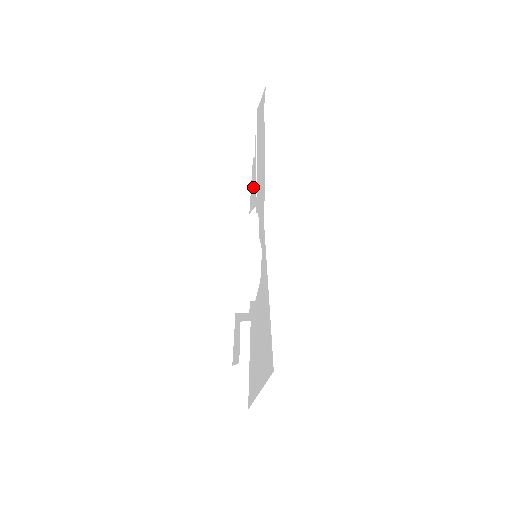
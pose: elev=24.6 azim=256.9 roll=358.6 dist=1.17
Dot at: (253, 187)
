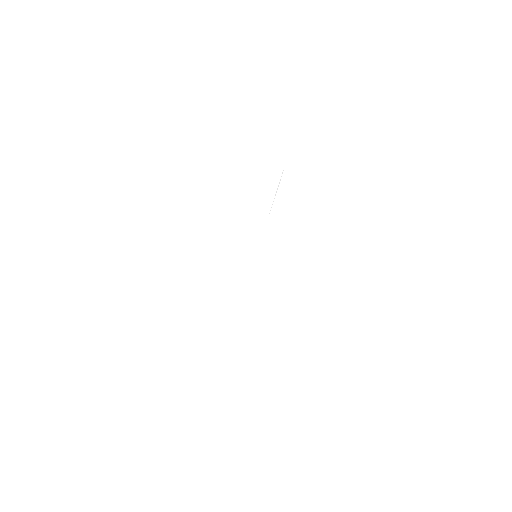
Dot at: occluded
